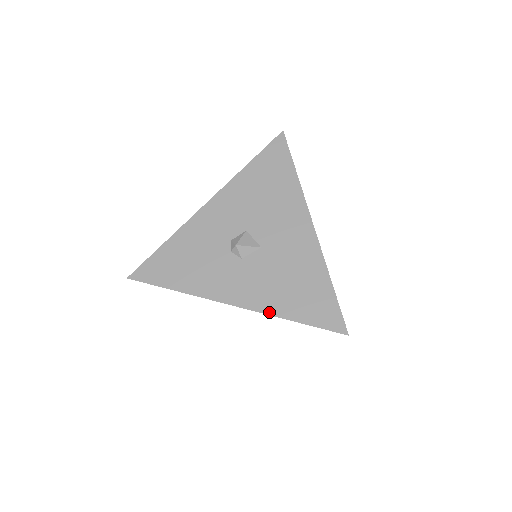
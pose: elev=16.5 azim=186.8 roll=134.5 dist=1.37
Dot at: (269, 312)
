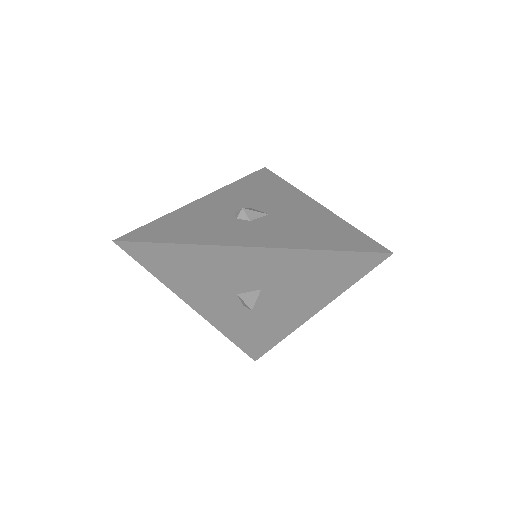
Dot at: (295, 247)
